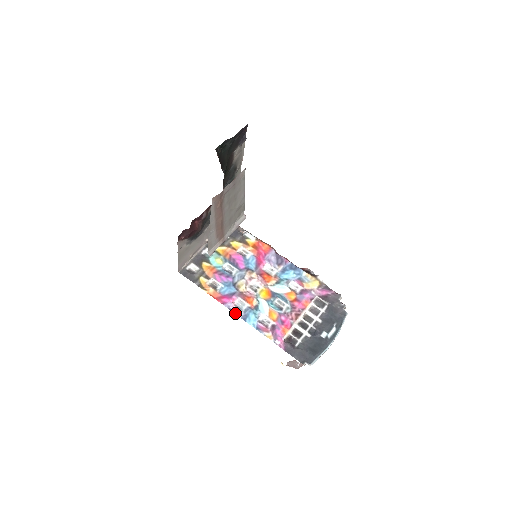
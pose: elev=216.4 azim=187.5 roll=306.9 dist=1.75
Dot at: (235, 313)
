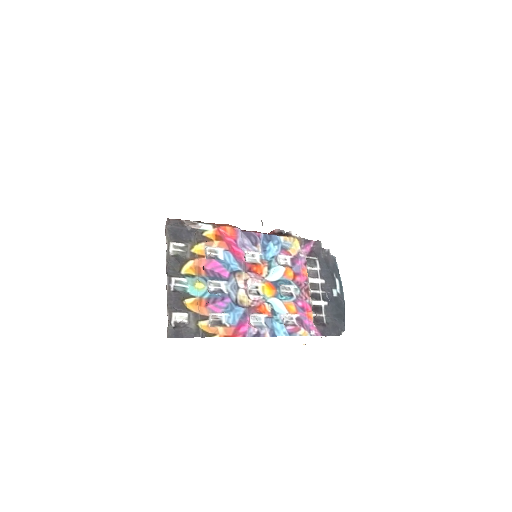
Dot at: (262, 336)
